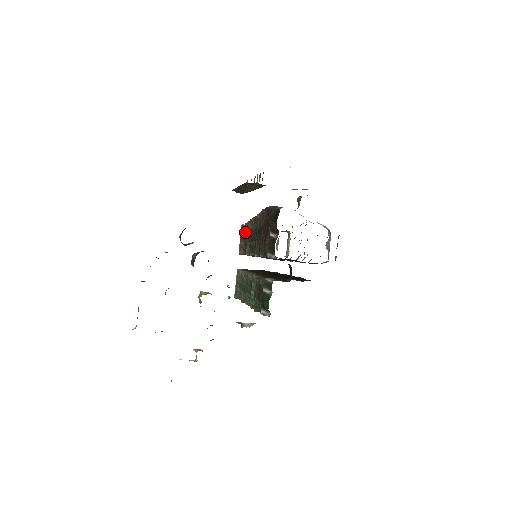
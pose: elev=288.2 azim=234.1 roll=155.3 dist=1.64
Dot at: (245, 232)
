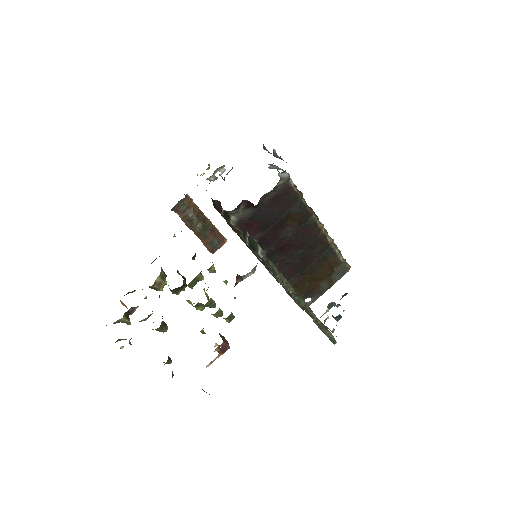
Dot at: occluded
